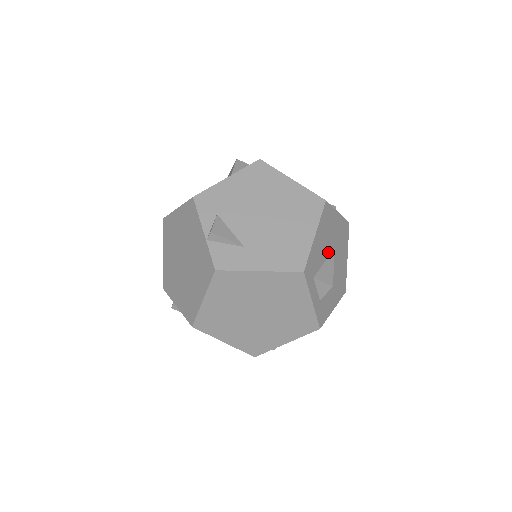
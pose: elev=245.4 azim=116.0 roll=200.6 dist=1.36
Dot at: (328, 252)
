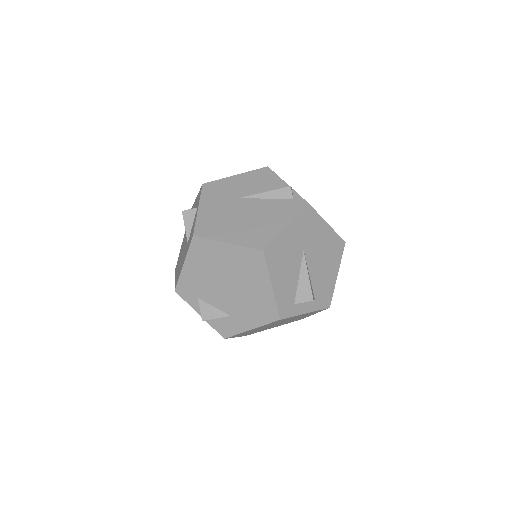
Dot at: (298, 265)
